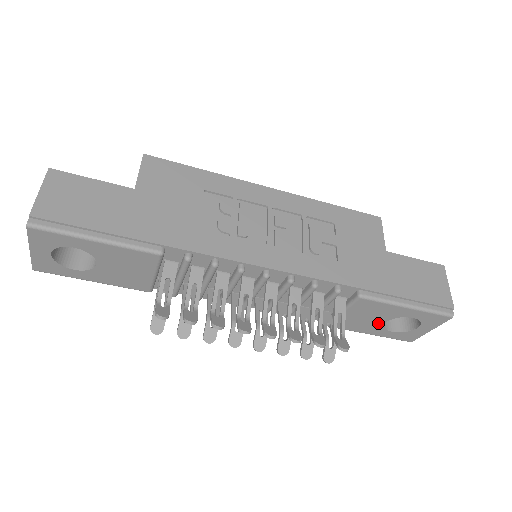
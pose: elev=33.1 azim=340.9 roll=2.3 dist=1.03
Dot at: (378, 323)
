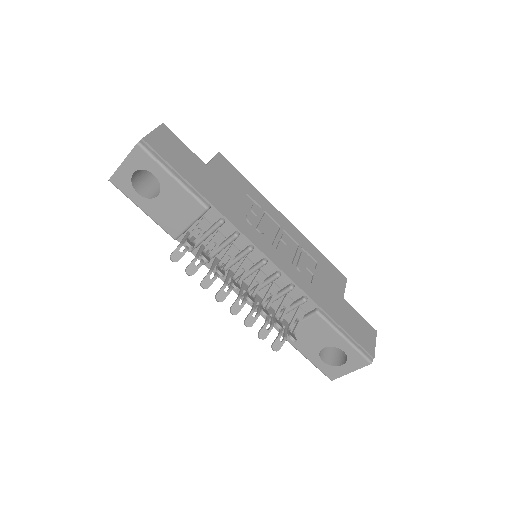
Dot at: (317, 347)
